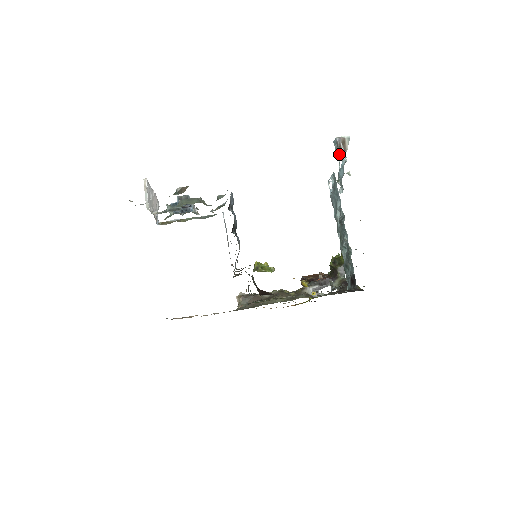
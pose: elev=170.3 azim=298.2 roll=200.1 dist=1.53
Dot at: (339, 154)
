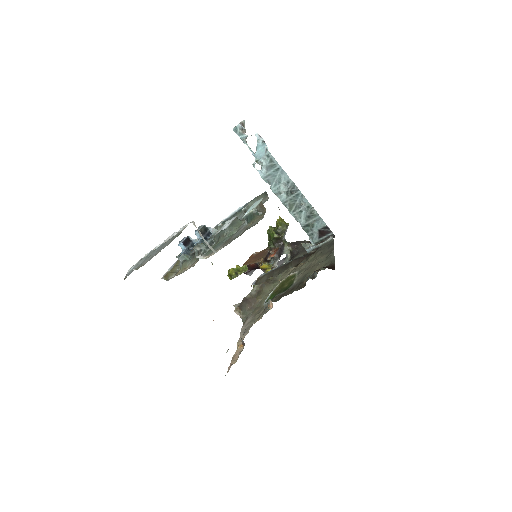
Dot at: (246, 138)
